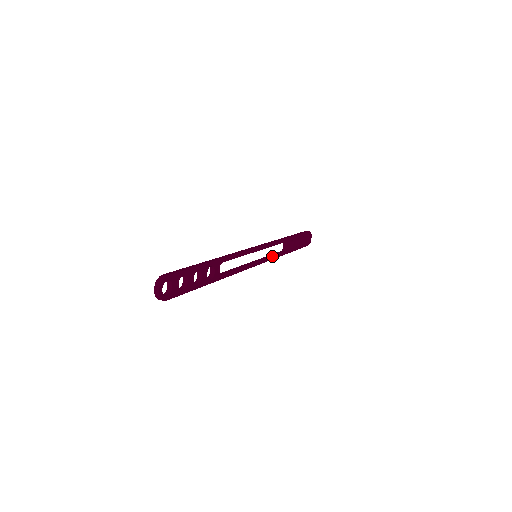
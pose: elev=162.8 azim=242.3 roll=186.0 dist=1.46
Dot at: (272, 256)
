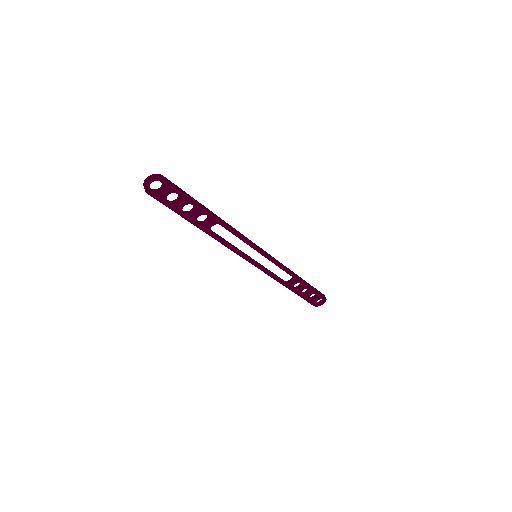
Dot at: (270, 273)
